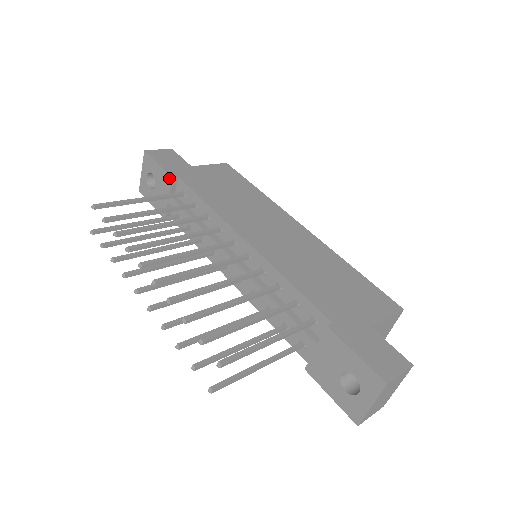
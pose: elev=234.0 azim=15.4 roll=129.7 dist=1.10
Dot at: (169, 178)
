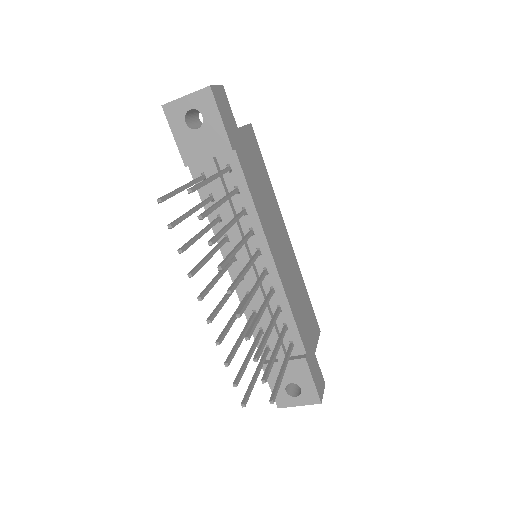
Dot at: (227, 146)
